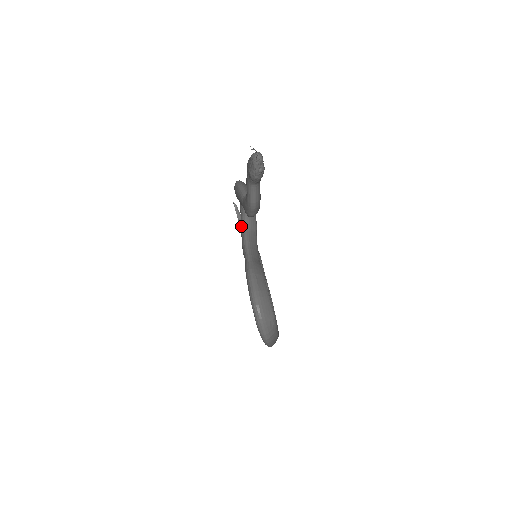
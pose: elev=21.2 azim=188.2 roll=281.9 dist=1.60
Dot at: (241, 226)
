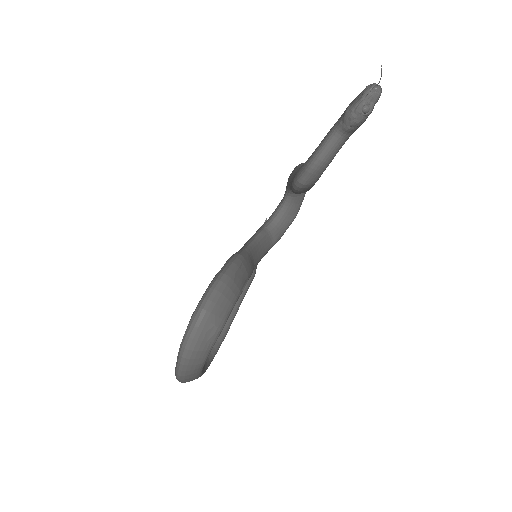
Dot at: (262, 225)
